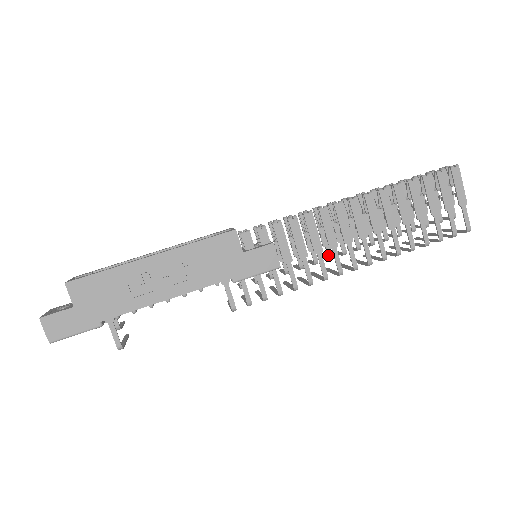
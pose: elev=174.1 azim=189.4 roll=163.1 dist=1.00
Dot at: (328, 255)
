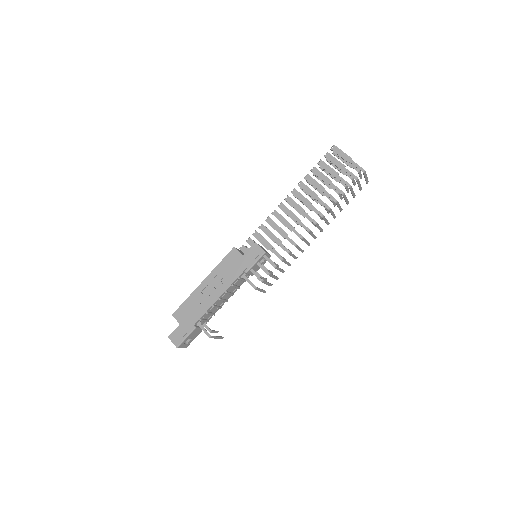
Dot at: occluded
